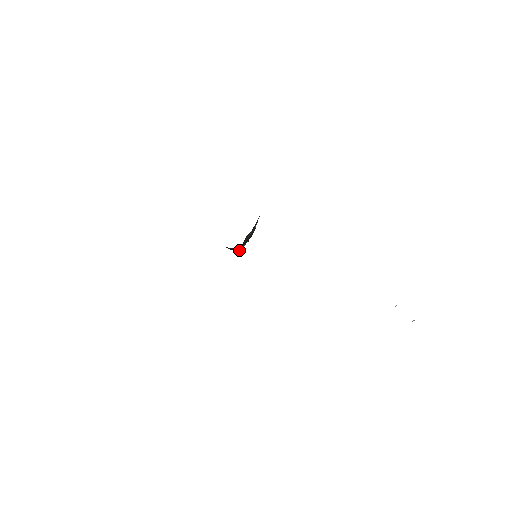
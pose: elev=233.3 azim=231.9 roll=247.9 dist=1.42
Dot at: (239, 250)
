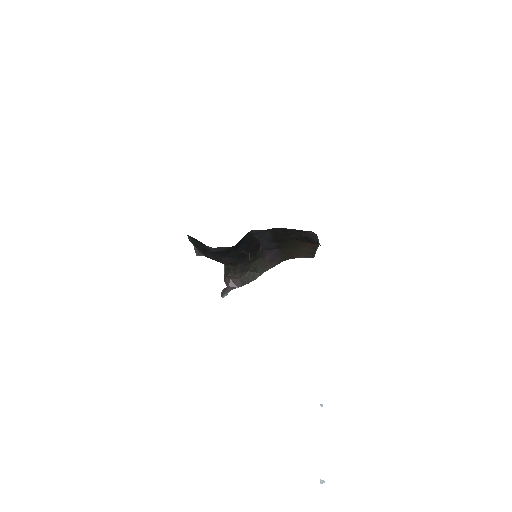
Dot at: (228, 289)
